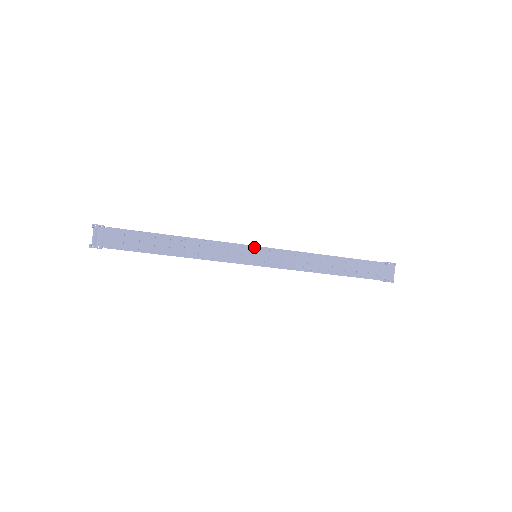
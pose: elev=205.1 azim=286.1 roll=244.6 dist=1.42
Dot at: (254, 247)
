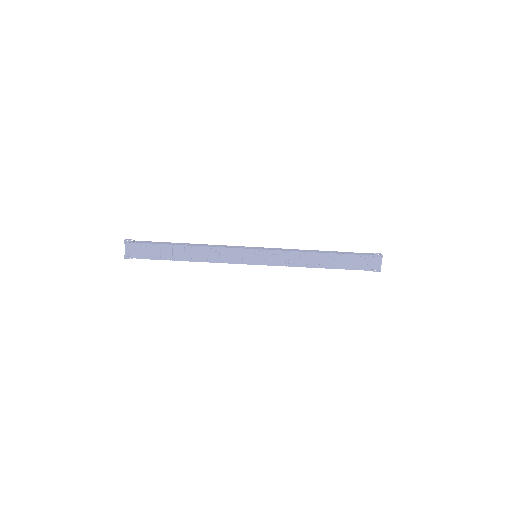
Dot at: (253, 250)
